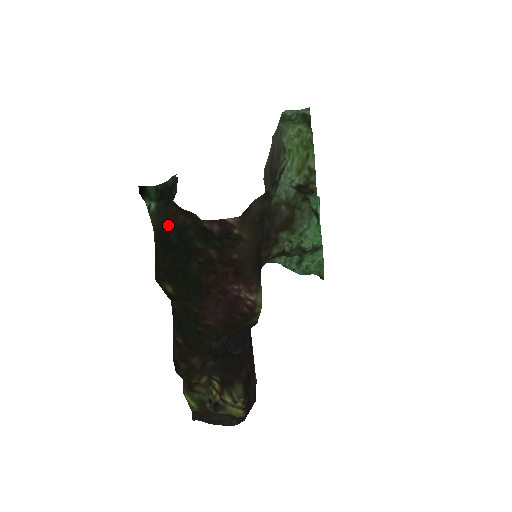
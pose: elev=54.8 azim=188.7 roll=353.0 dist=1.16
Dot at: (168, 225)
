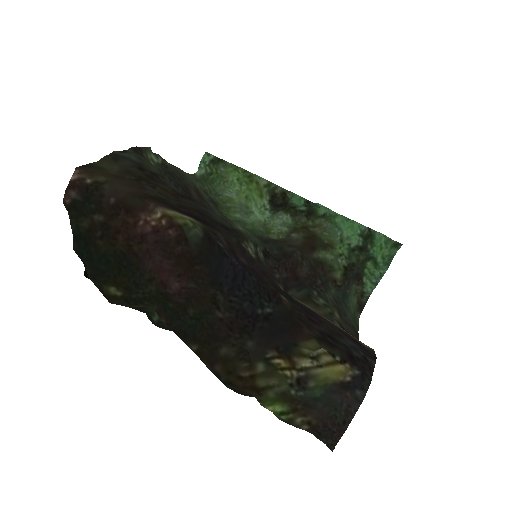
Dot at: occluded
